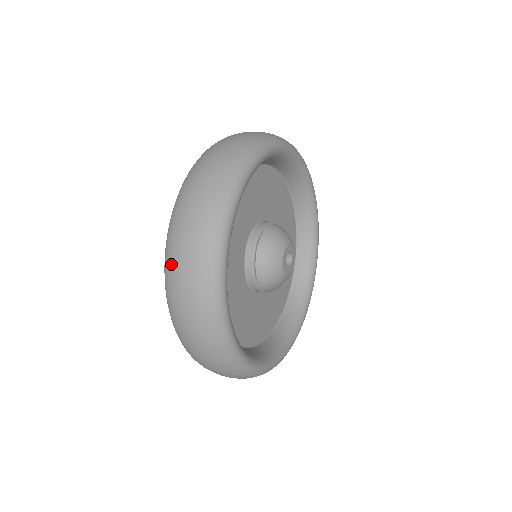
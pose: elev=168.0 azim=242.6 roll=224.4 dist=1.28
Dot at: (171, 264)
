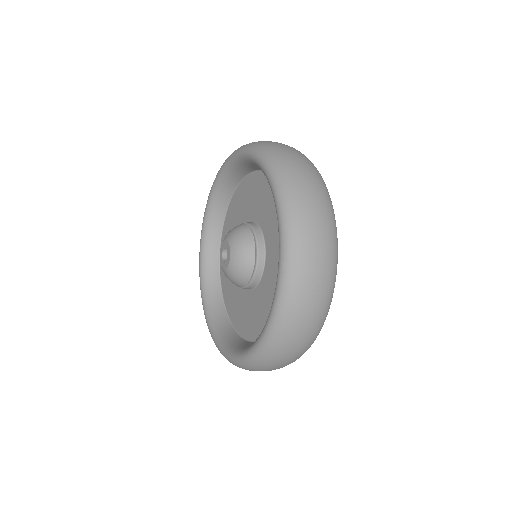
Dot at: (298, 304)
